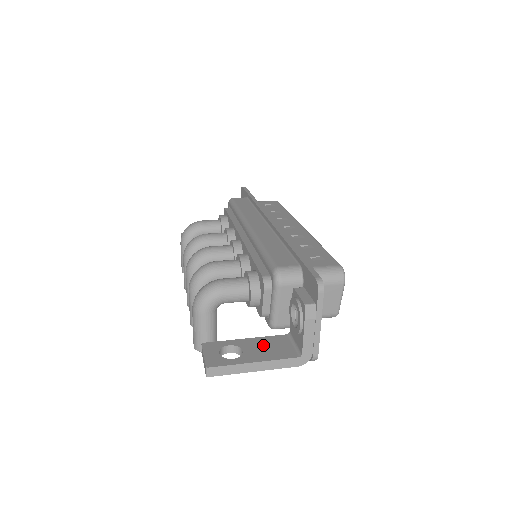
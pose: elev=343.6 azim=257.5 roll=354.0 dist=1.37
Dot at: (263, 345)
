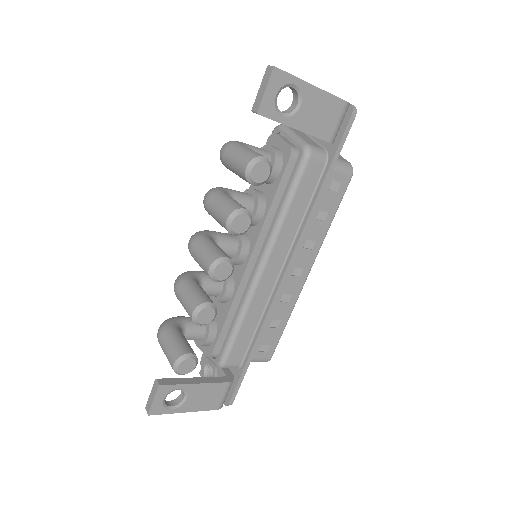
Dot at: occluded
